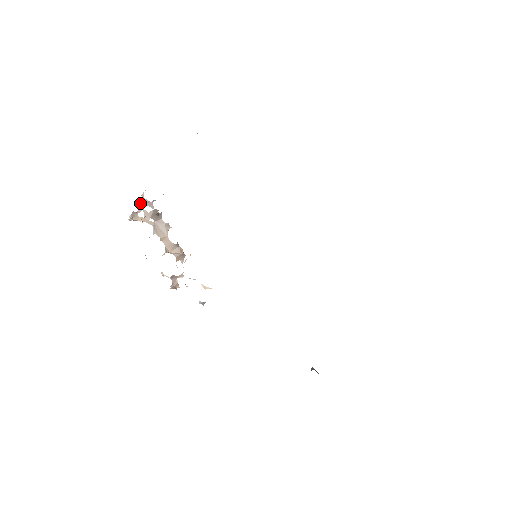
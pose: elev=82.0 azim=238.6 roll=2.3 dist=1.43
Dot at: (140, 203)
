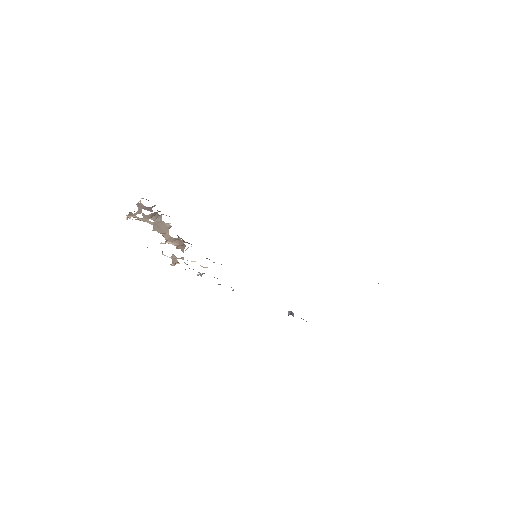
Dot at: (138, 207)
